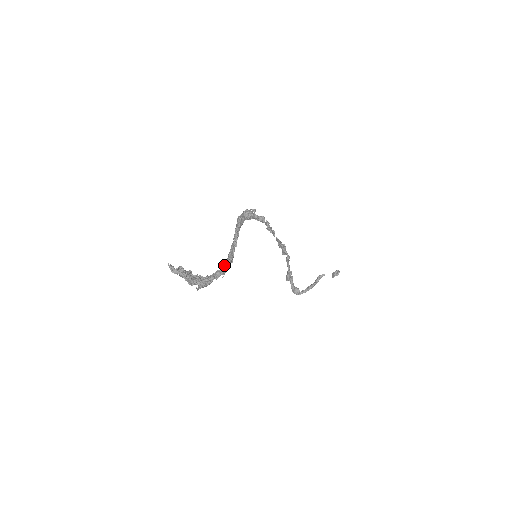
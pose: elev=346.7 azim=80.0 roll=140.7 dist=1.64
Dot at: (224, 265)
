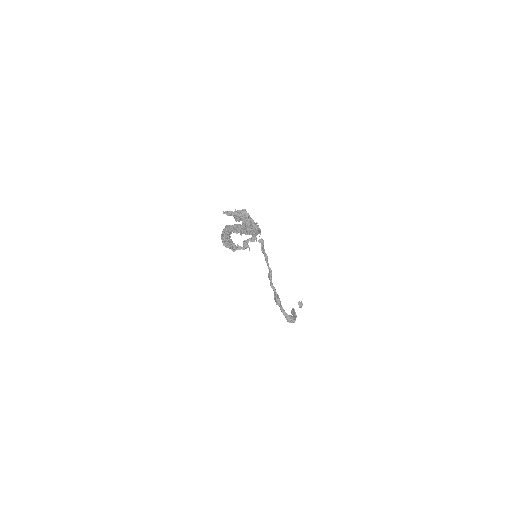
Dot at: occluded
